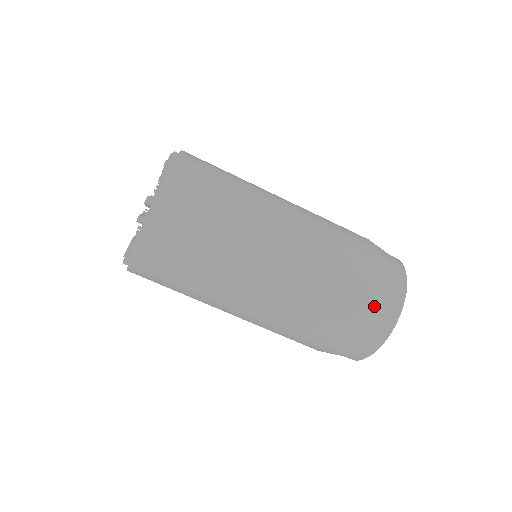
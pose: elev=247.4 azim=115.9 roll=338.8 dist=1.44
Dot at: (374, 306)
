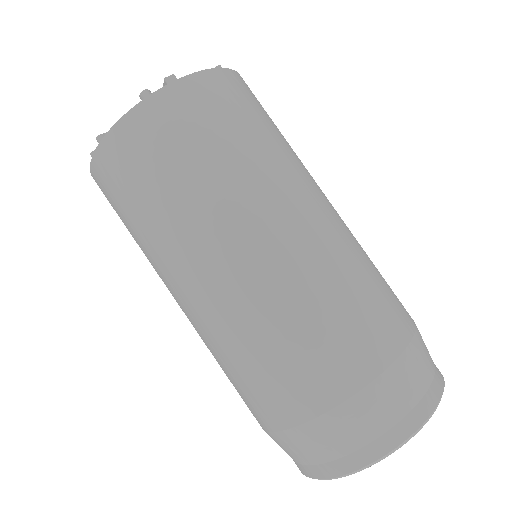
Dot at: (385, 395)
